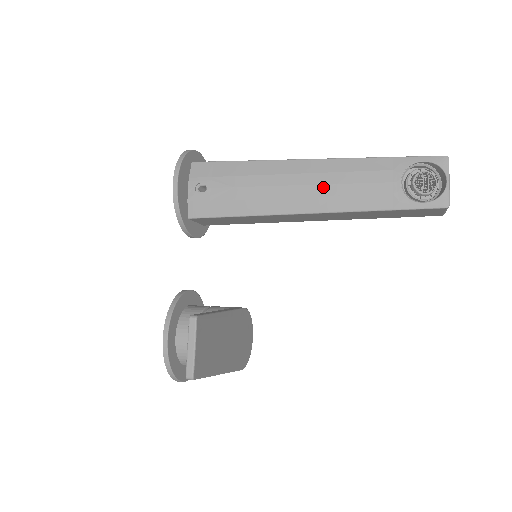
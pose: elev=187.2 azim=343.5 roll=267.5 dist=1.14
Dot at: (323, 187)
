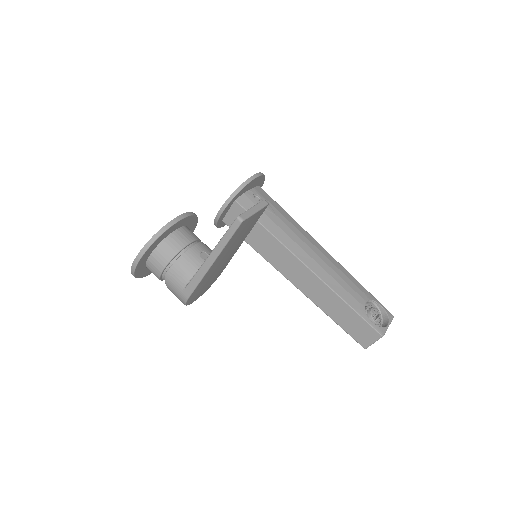
Dot at: (325, 264)
